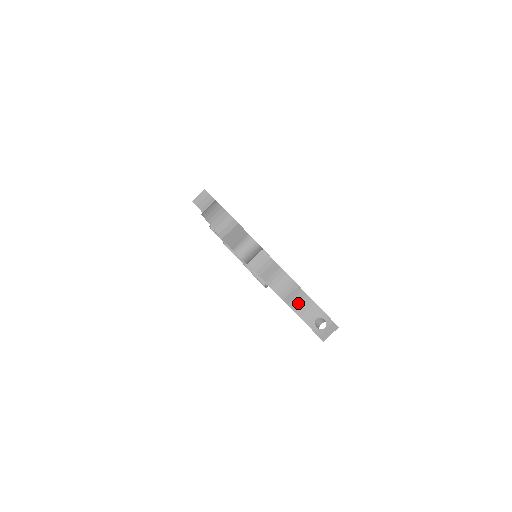
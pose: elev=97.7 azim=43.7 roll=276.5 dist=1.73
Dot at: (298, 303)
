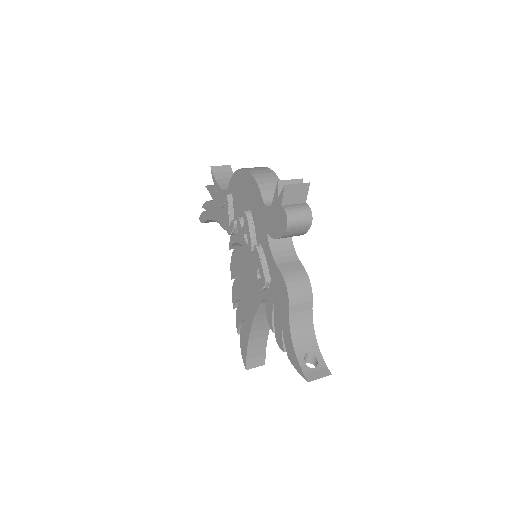
Dot at: (299, 321)
